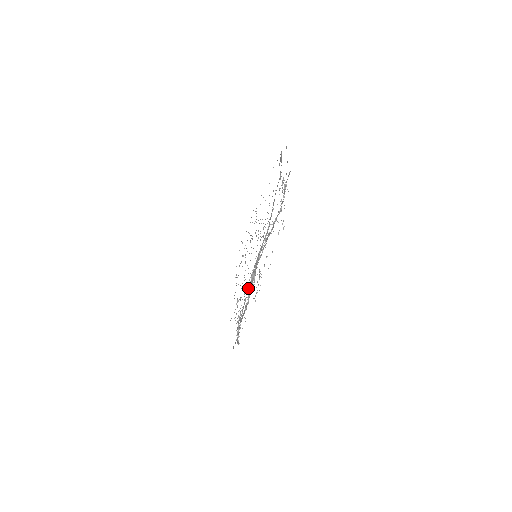
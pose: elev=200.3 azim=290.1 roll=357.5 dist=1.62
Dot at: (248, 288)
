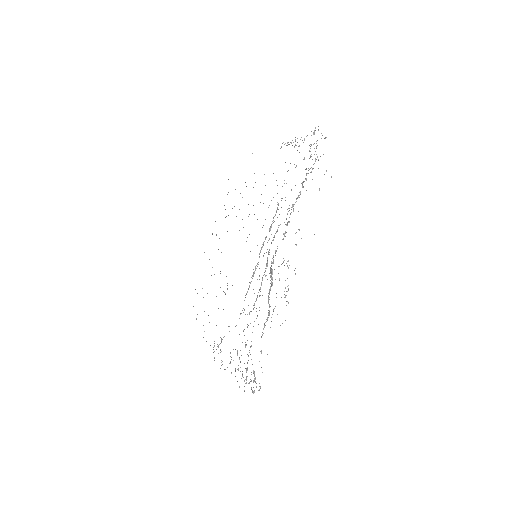
Dot at: occluded
